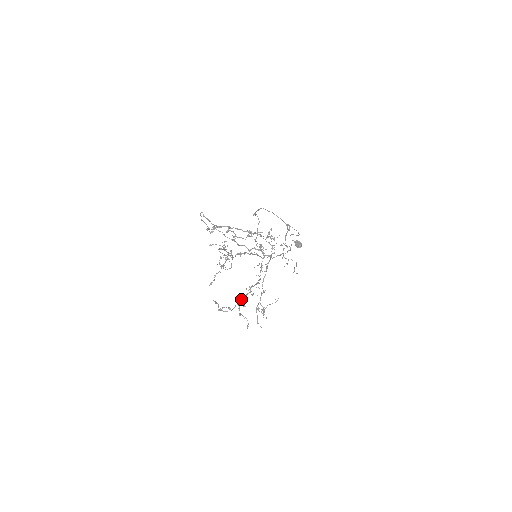
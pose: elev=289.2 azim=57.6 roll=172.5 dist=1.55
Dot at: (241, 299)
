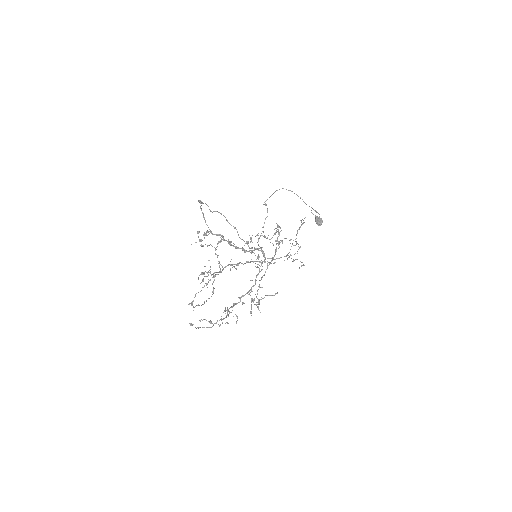
Dot at: (227, 310)
